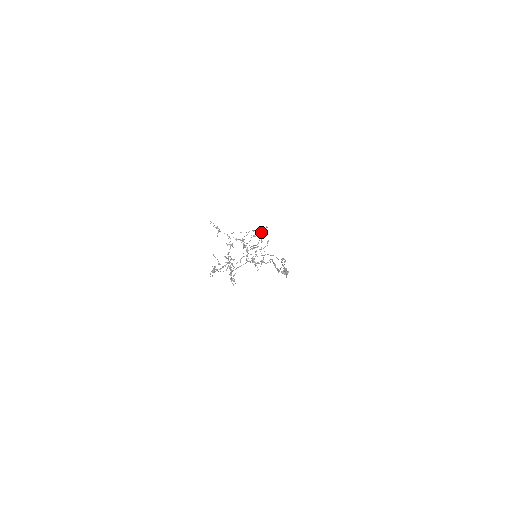
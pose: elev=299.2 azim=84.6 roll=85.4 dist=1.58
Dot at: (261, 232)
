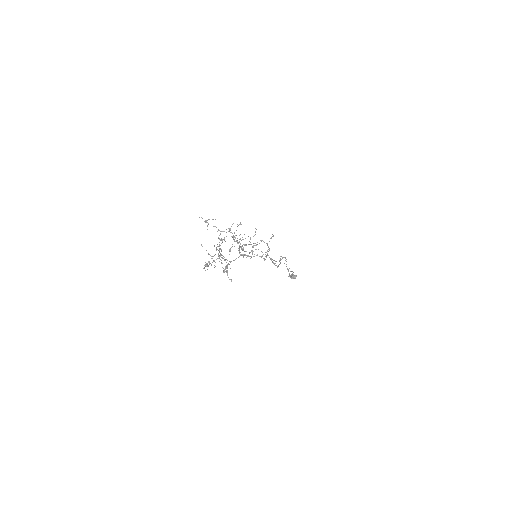
Dot at: occluded
